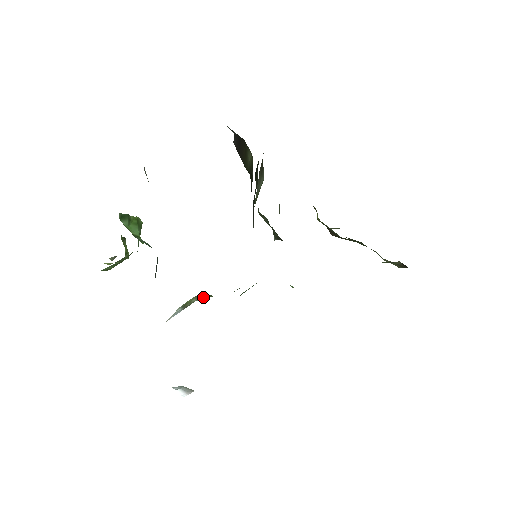
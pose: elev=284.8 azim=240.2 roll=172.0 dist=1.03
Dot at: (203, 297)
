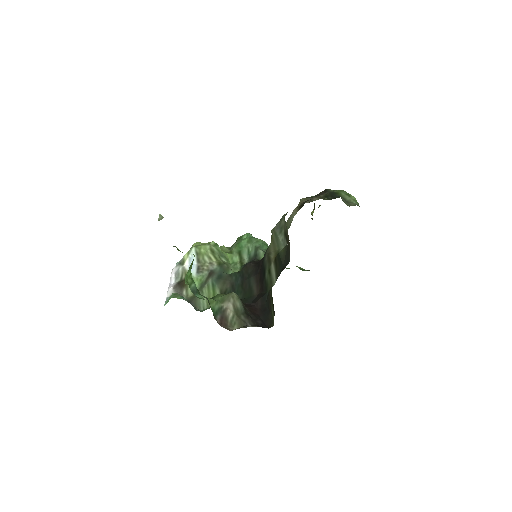
Dot at: (212, 258)
